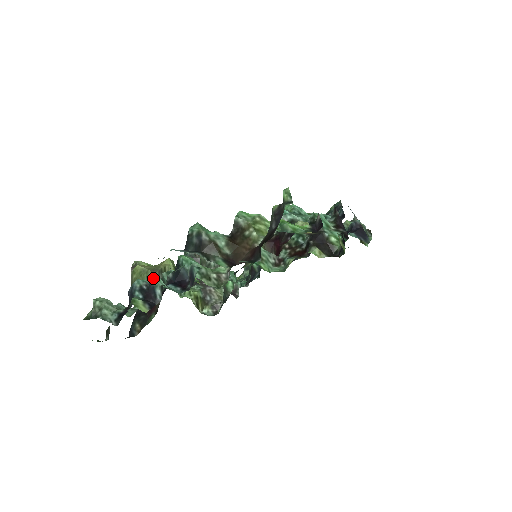
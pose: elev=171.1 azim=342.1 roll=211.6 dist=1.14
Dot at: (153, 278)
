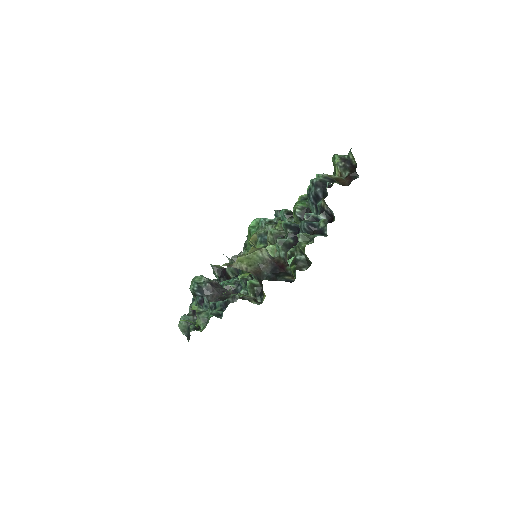
Dot at: (265, 252)
